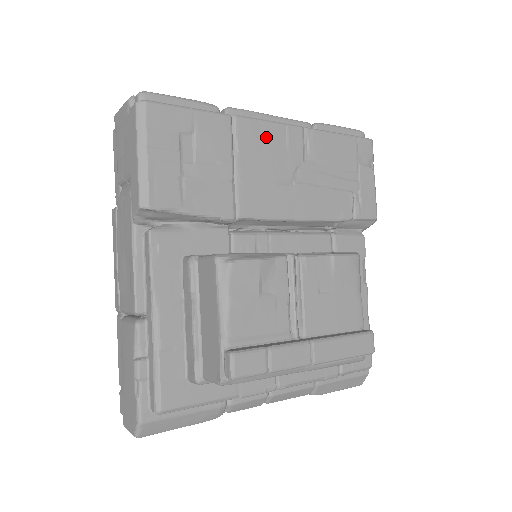
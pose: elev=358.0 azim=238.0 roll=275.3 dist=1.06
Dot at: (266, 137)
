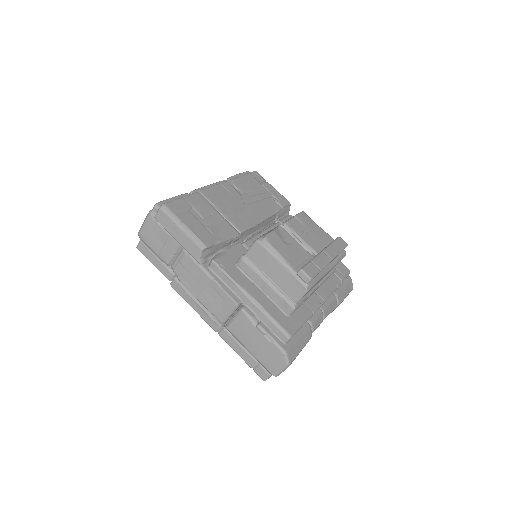
Dot at: (218, 193)
